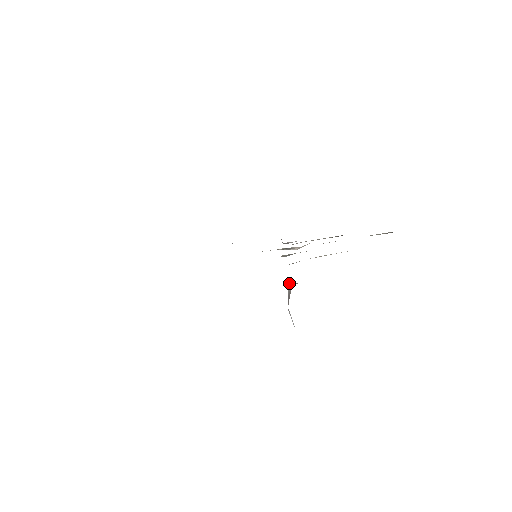
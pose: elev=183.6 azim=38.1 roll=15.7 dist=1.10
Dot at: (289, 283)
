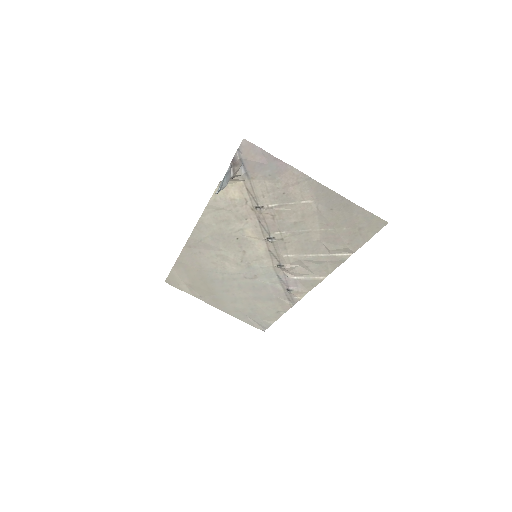
Dot at: (237, 152)
